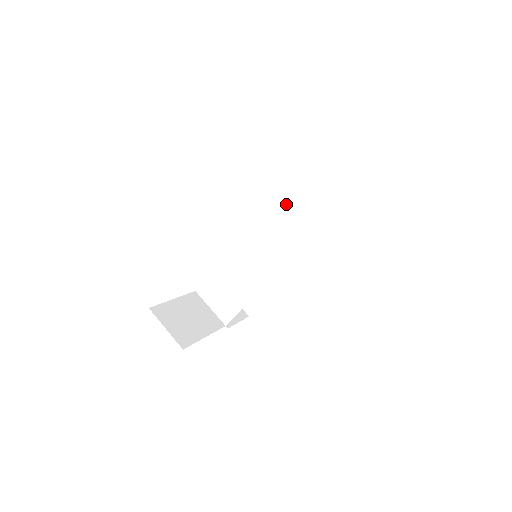
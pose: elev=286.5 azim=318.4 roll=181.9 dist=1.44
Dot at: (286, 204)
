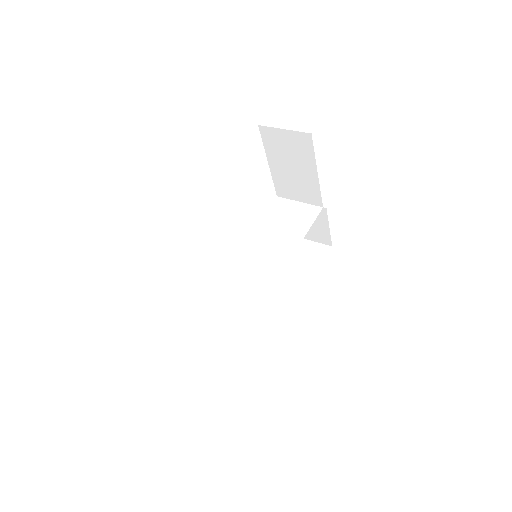
Dot at: (274, 217)
